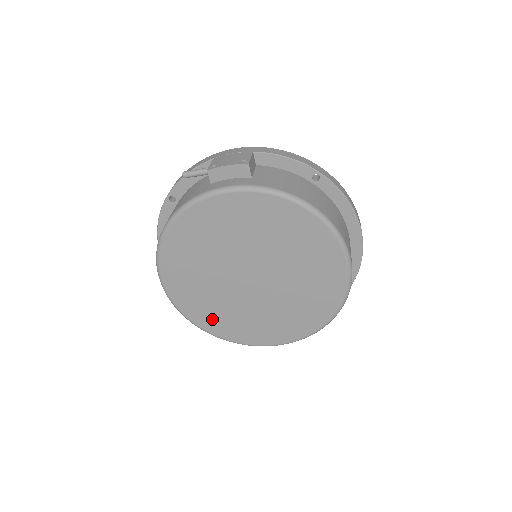
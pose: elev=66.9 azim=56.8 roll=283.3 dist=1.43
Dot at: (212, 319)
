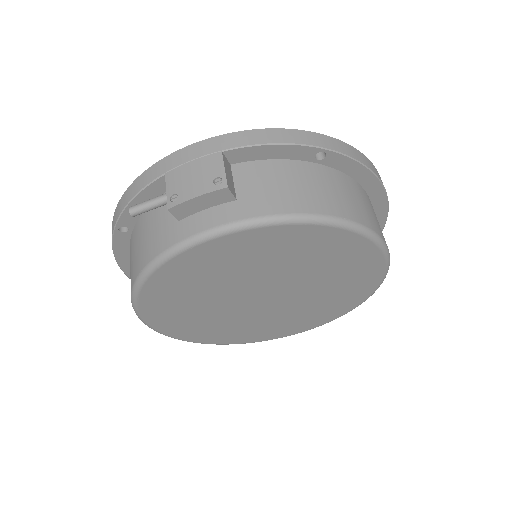
Dot at: (224, 336)
